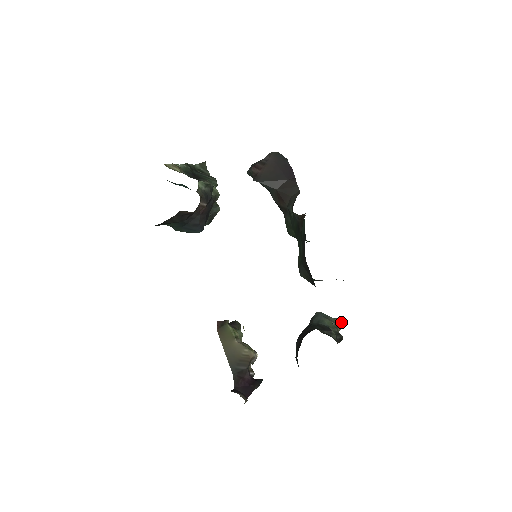
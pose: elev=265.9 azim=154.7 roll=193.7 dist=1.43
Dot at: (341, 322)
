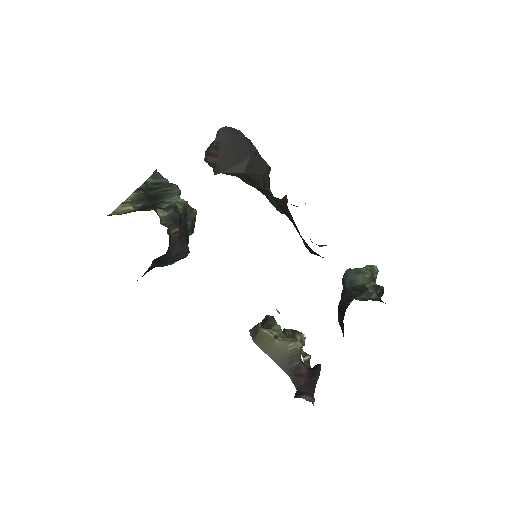
Dot at: (374, 266)
